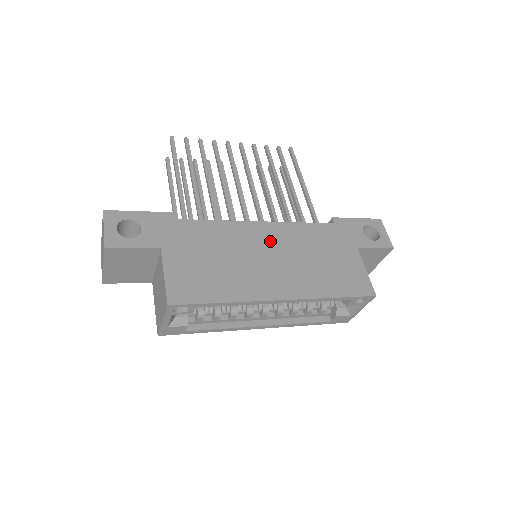
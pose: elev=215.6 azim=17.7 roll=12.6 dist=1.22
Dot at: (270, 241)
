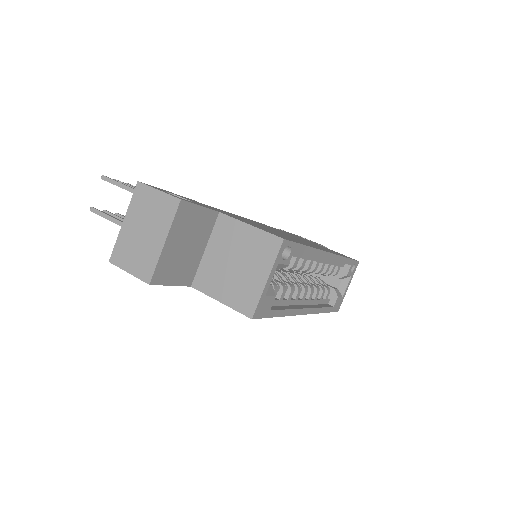
Dot at: occluded
